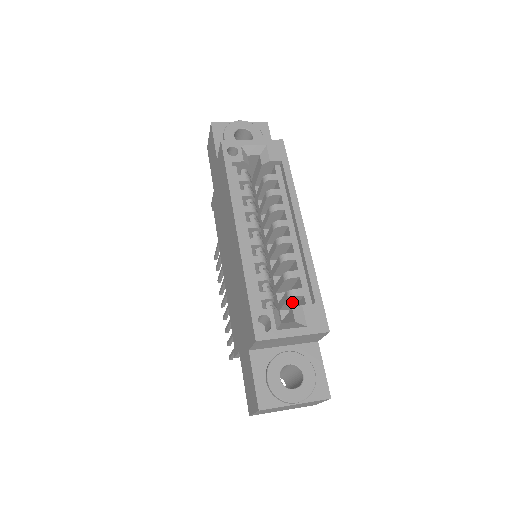
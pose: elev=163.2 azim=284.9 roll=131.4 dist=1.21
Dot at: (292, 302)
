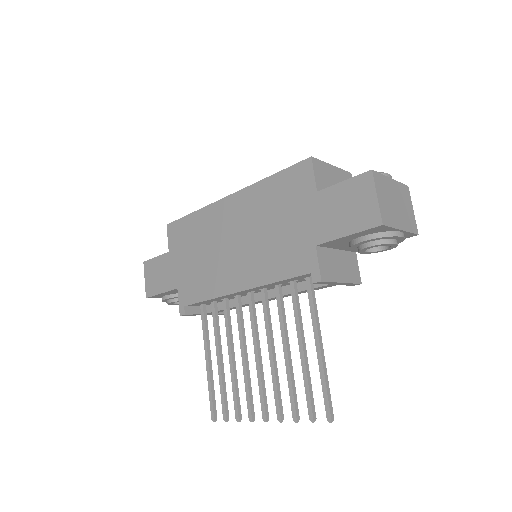
Dot at: occluded
